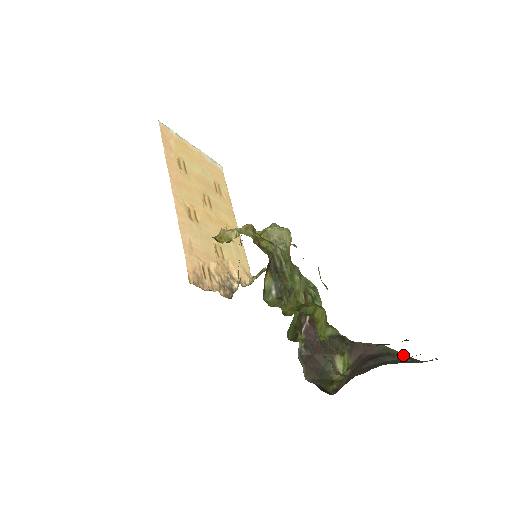
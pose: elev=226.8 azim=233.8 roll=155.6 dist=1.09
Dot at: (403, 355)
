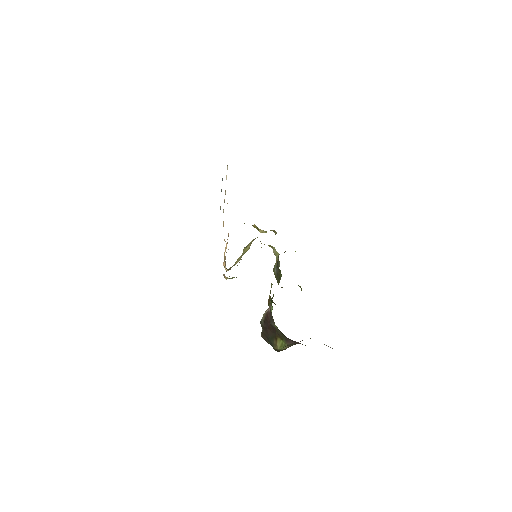
Dot at: occluded
